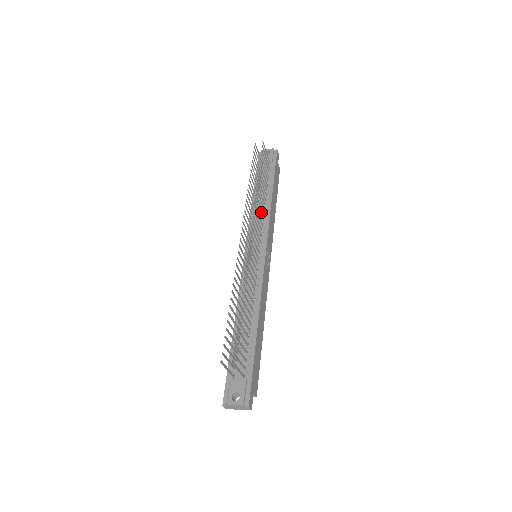
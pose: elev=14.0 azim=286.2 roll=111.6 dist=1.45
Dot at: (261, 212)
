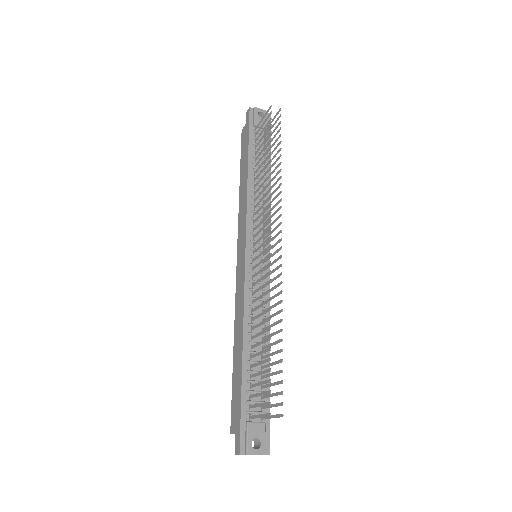
Dot at: occluded
